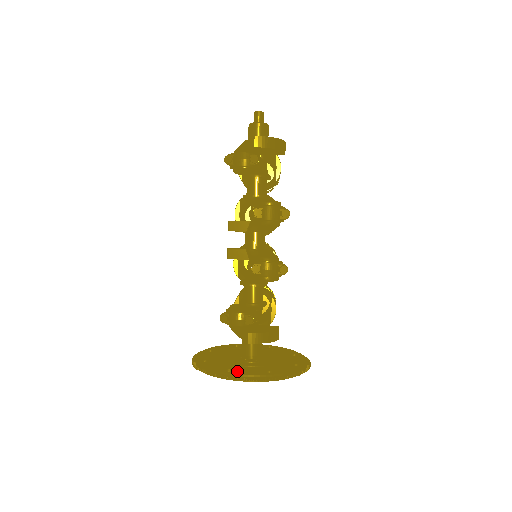
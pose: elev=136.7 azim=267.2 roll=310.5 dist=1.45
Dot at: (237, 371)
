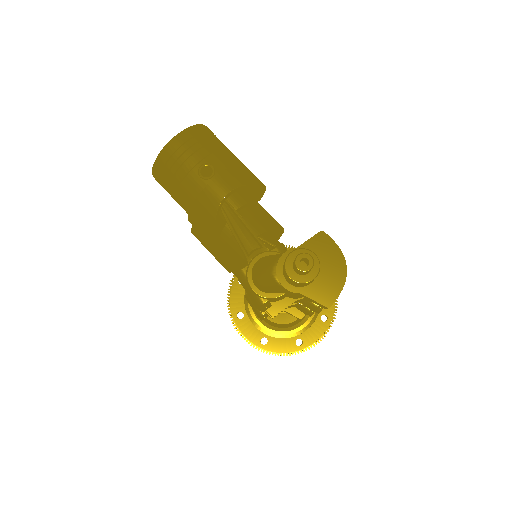
Dot at: (306, 339)
